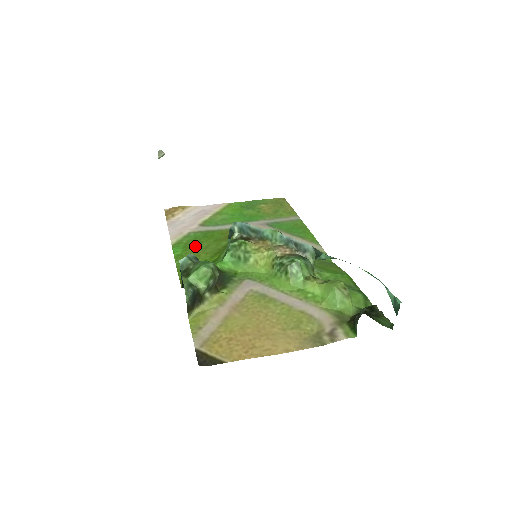
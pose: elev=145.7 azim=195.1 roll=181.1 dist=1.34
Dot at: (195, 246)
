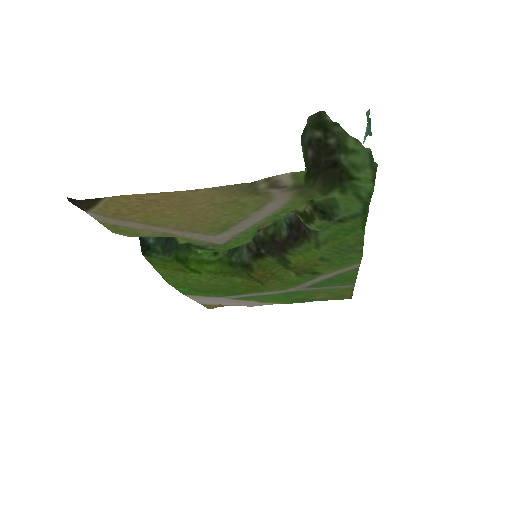
Dot at: (206, 289)
